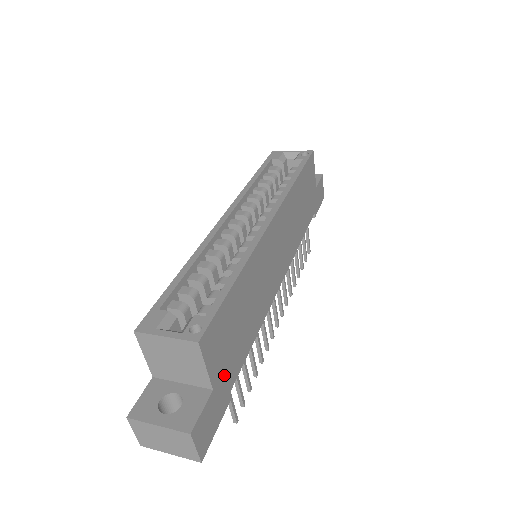
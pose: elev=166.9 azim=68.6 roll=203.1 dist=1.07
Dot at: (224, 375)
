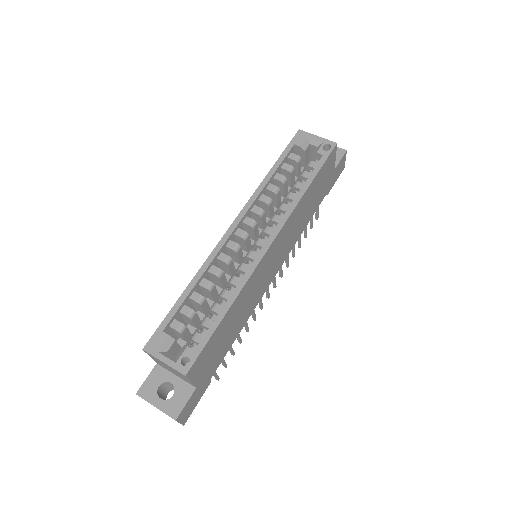
Dot at: (207, 373)
